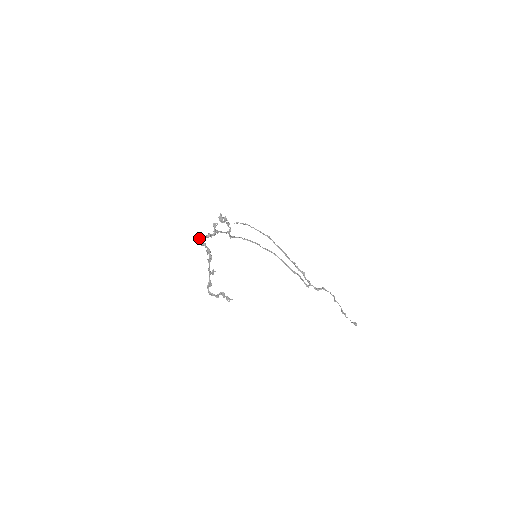
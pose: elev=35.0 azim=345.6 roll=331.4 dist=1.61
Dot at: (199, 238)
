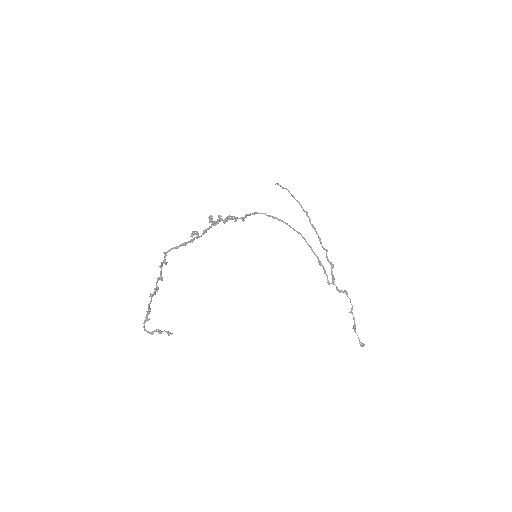
Dot at: occluded
